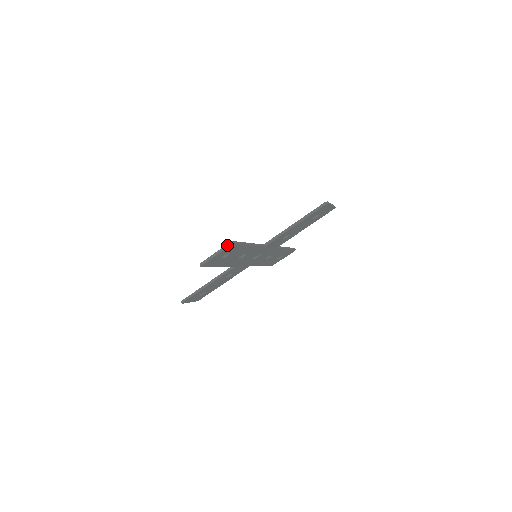
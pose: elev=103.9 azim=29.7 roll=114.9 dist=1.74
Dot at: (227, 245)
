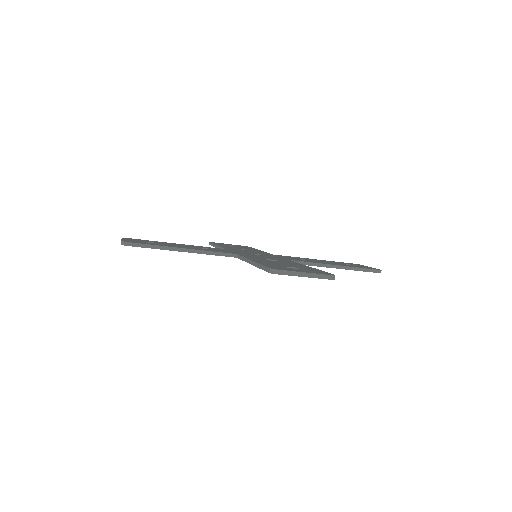
Dot at: (121, 241)
